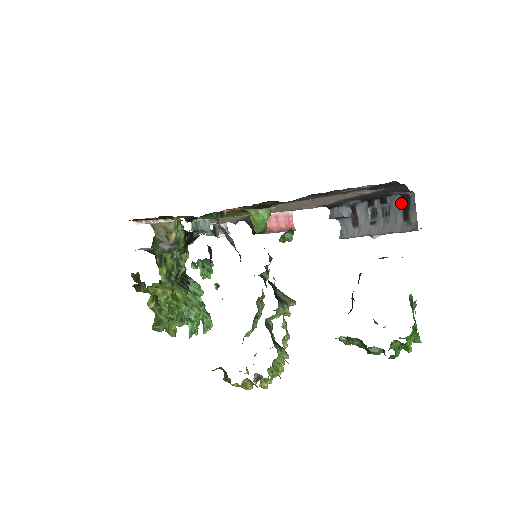
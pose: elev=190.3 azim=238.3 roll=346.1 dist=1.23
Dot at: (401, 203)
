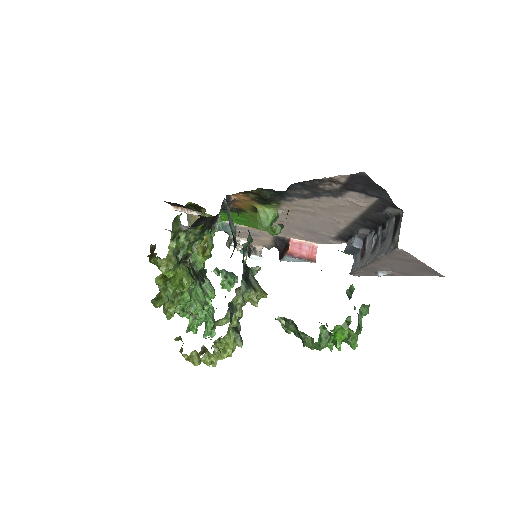
Dot at: (394, 225)
